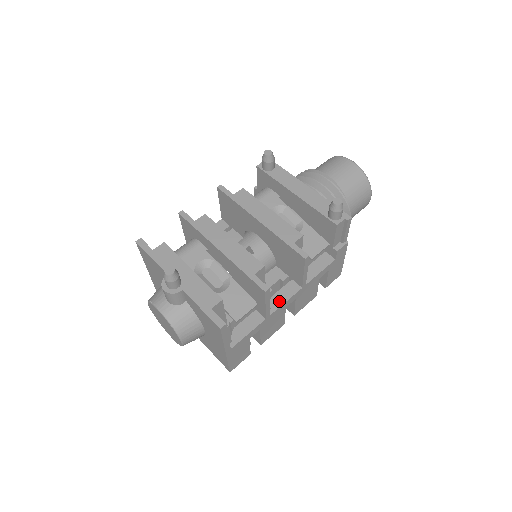
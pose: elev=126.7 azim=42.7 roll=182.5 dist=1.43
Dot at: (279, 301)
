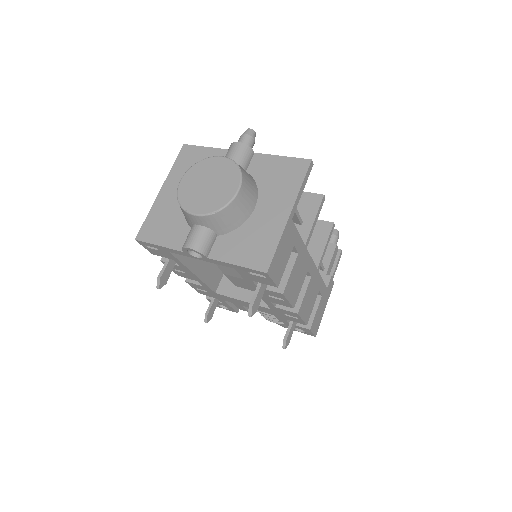
Dot at: occluded
